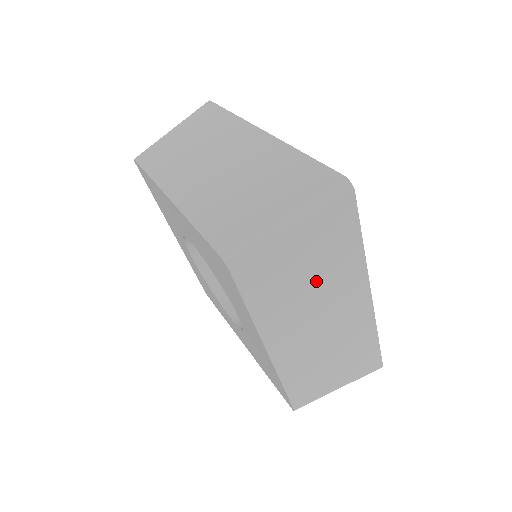
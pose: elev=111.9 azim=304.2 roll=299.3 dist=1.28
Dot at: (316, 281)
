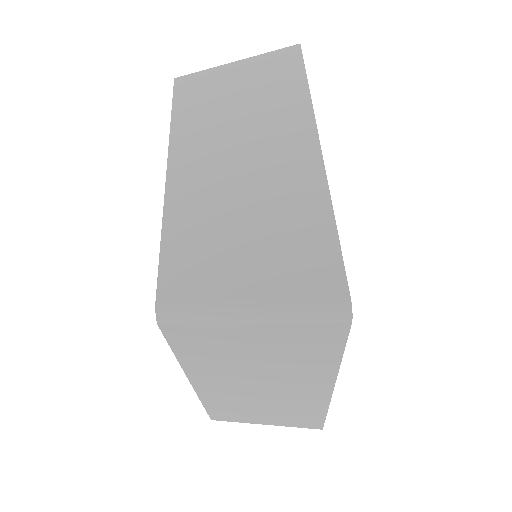
Dot at: (268, 364)
